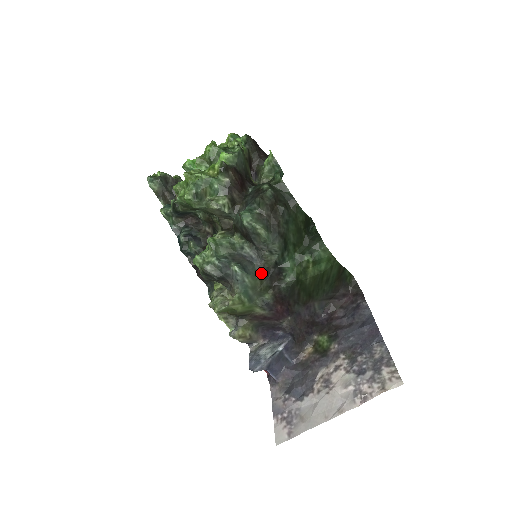
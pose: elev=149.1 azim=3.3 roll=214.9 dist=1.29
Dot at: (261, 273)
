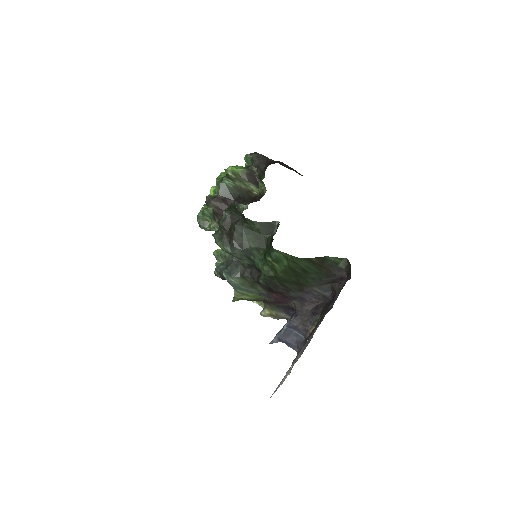
Dot at: (243, 274)
